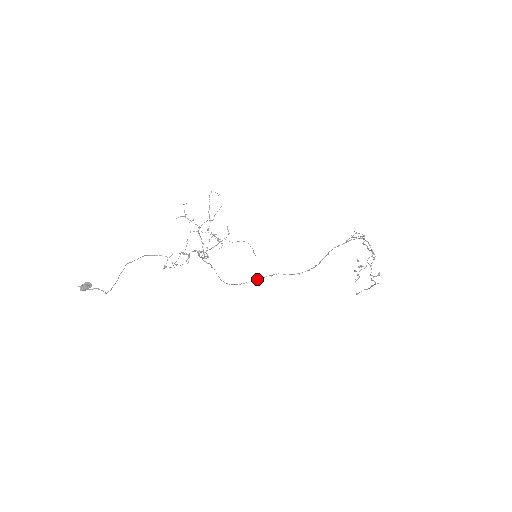
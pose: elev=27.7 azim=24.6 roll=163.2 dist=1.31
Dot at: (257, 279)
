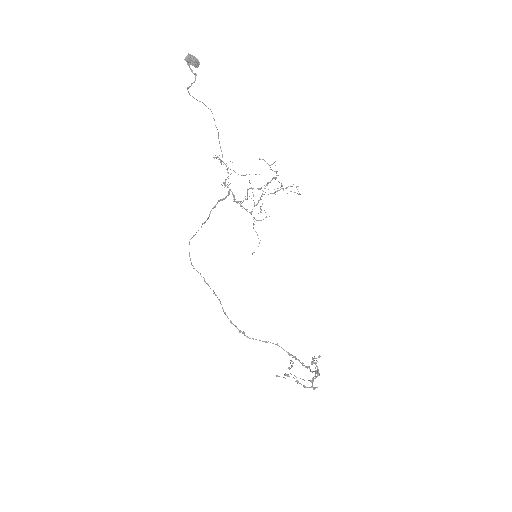
Dot at: occluded
